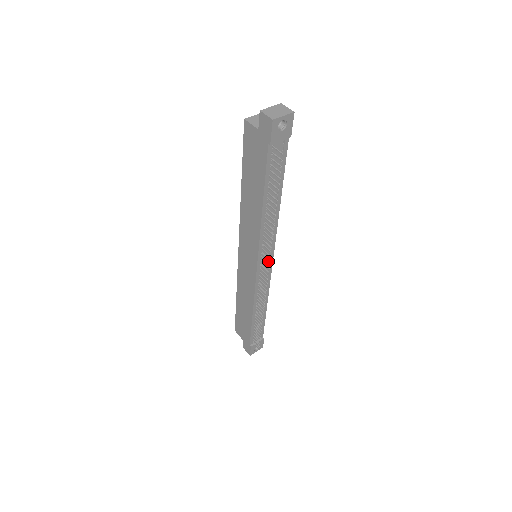
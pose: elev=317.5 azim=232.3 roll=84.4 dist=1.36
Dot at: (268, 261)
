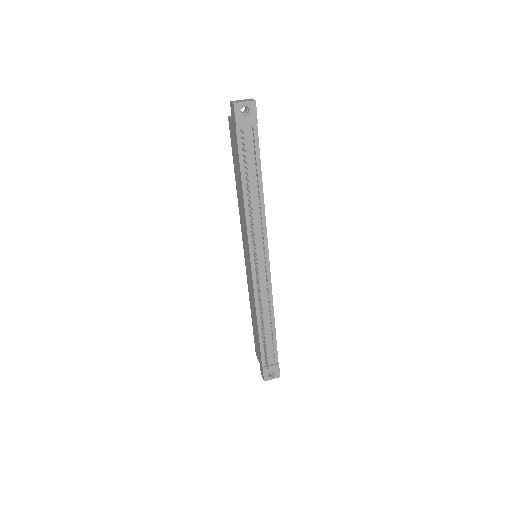
Dot at: (263, 259)
